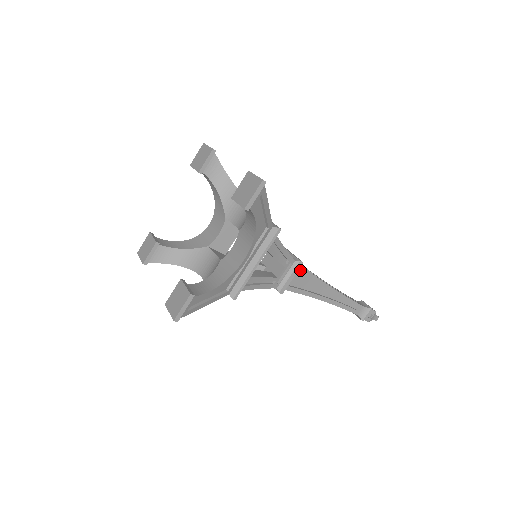
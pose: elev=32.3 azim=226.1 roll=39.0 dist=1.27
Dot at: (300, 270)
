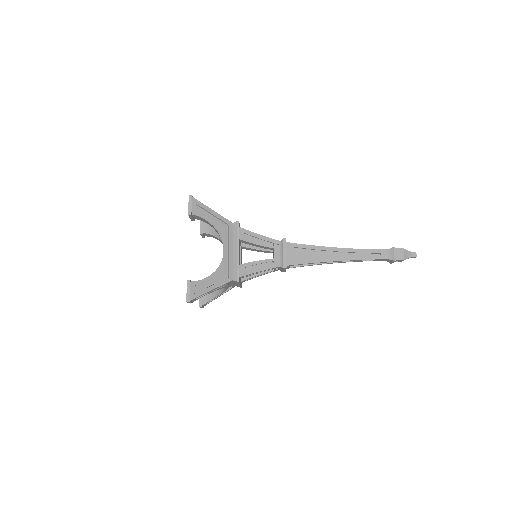
Dot at: (291, 265)
